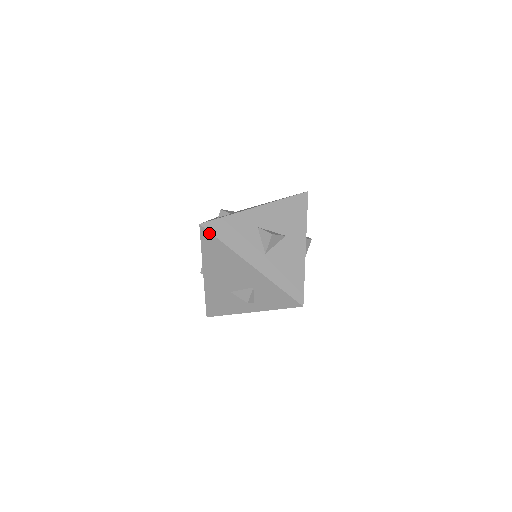
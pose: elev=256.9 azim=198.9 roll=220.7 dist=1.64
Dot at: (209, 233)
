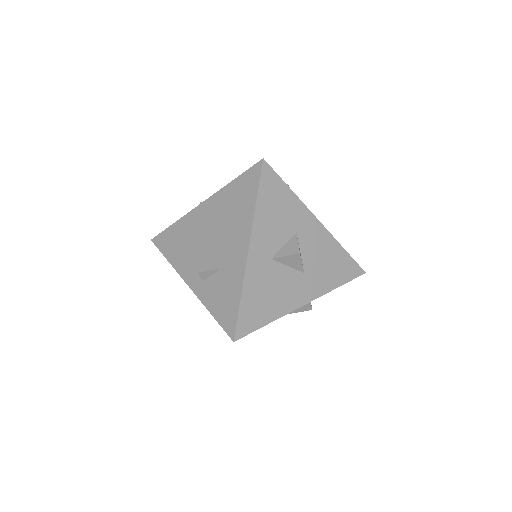
Dot at: (259, 176)
